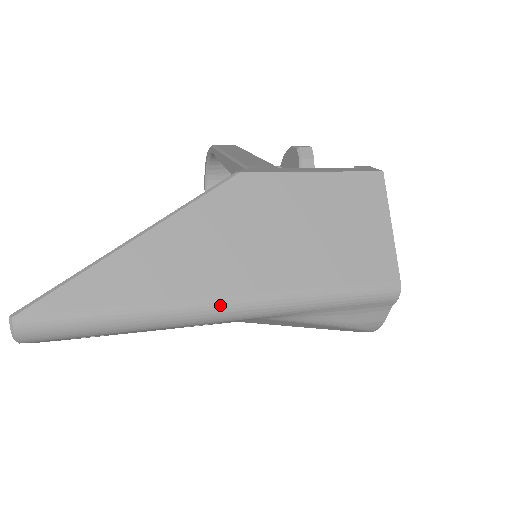
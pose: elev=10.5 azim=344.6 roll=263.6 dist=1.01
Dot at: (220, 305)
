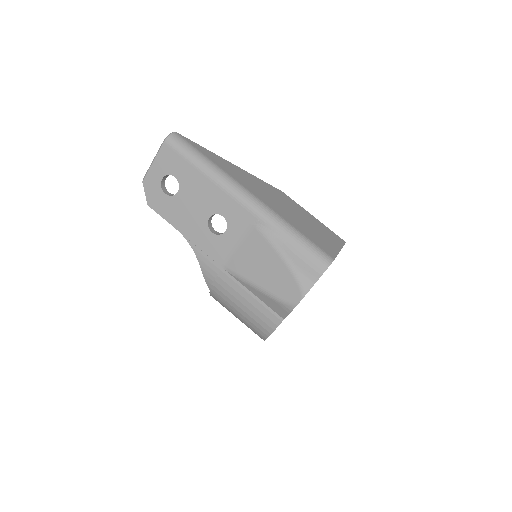
Dot at: (247, 191)
